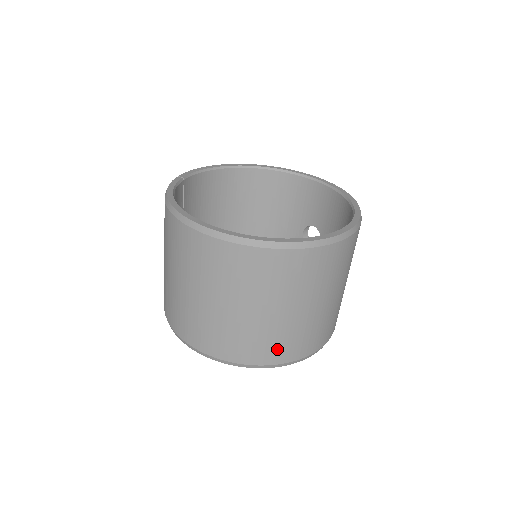
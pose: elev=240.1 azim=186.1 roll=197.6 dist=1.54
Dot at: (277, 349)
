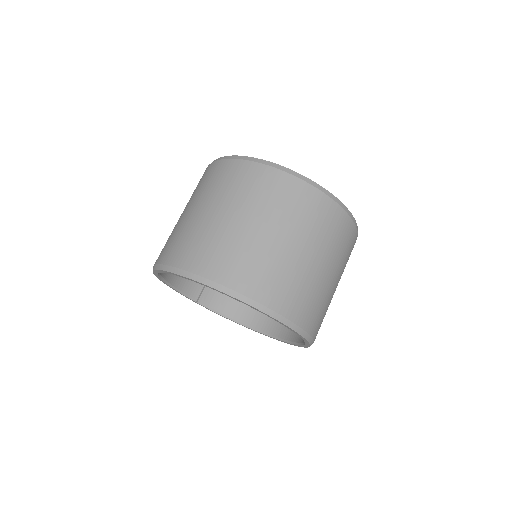
Dot at: (203, 255)
